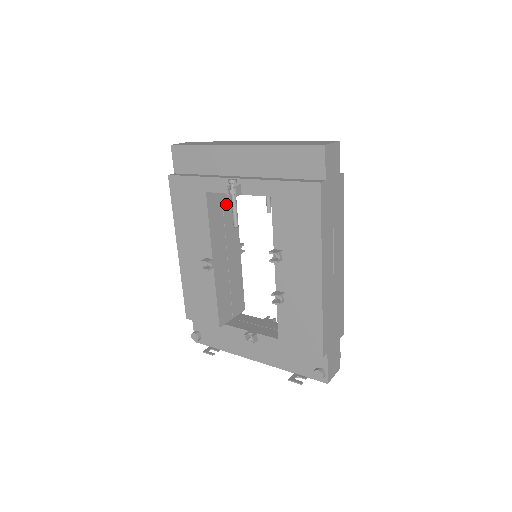
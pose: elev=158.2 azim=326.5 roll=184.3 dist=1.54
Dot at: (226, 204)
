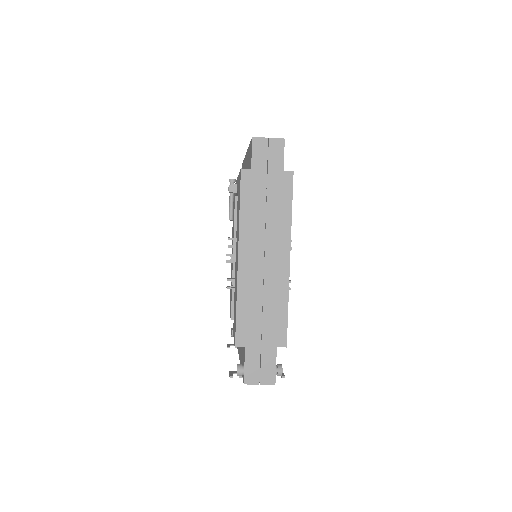
Dot at: occluded
